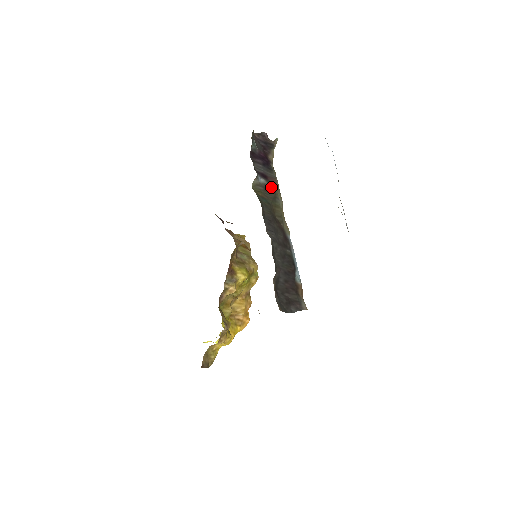
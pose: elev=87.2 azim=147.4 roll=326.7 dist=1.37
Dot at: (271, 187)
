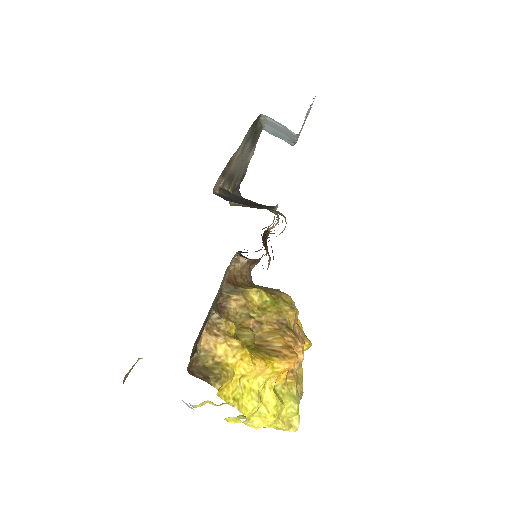
Dot at: occluded
